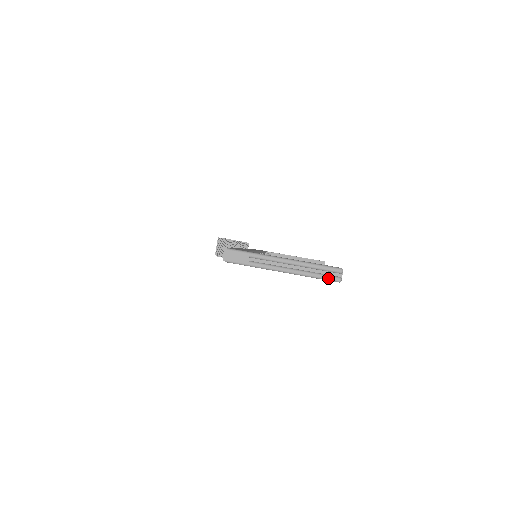
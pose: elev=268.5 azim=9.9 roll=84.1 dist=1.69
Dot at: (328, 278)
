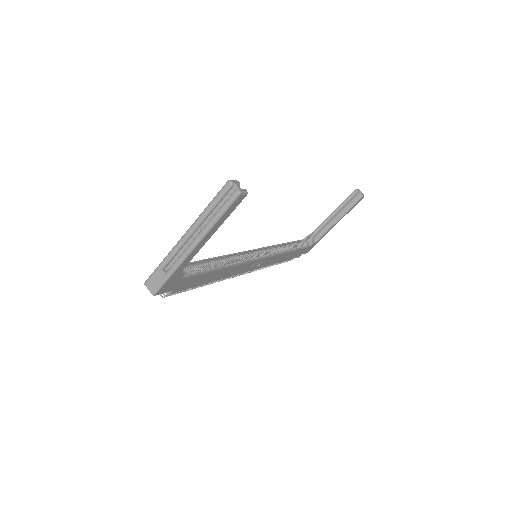
Dot at: (227, 204)
